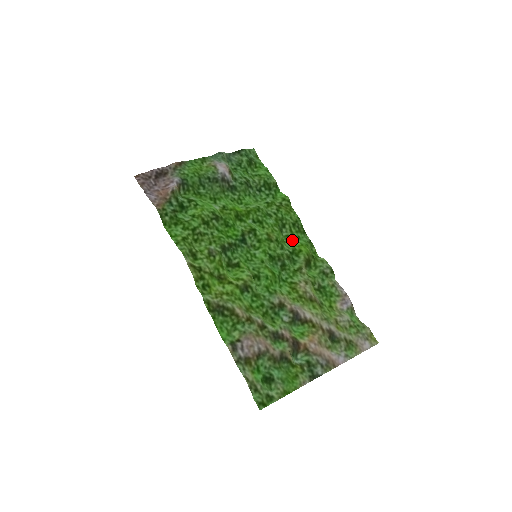
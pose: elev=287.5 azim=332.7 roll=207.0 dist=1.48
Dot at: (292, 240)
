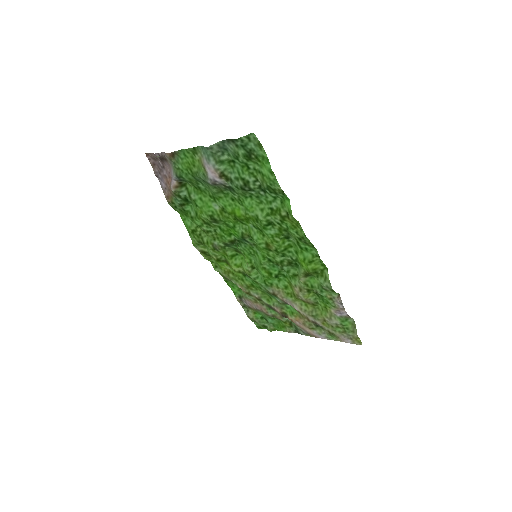
Dot at: (297, 250)
